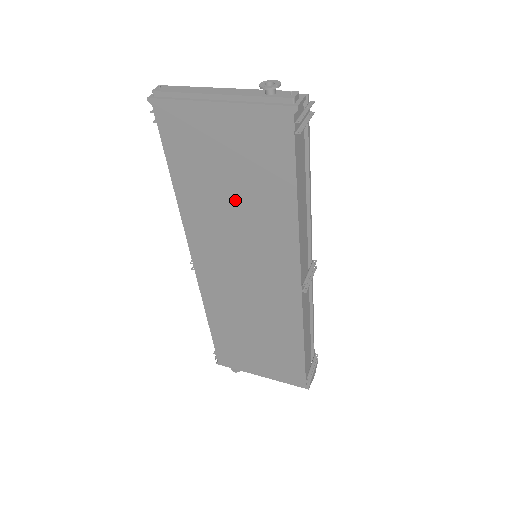
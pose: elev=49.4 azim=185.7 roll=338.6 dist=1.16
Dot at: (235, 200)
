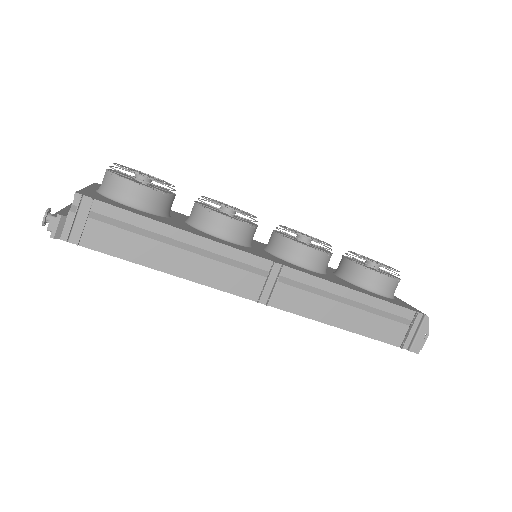
Dot at: occluded
